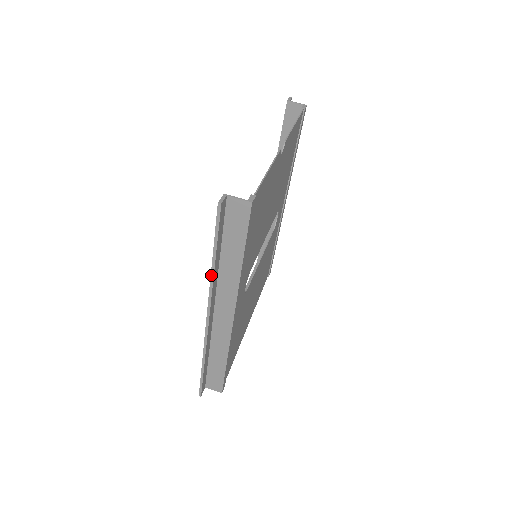
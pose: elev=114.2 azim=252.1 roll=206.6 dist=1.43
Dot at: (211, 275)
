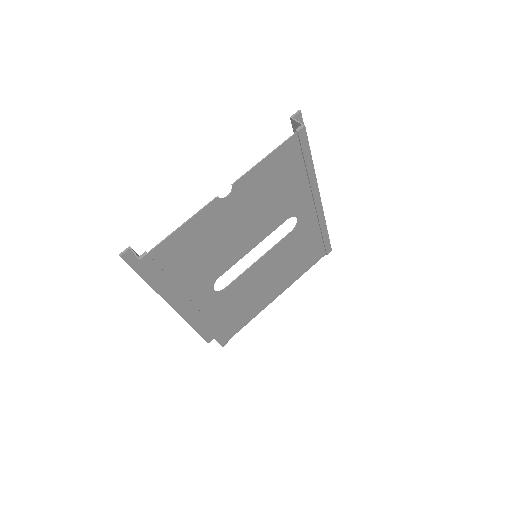
Dot at: (152, 287)
